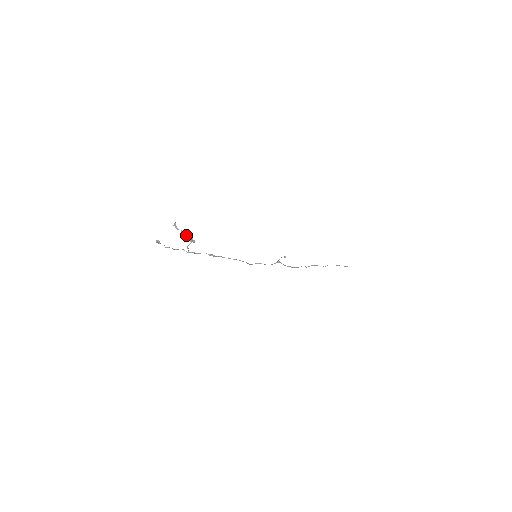
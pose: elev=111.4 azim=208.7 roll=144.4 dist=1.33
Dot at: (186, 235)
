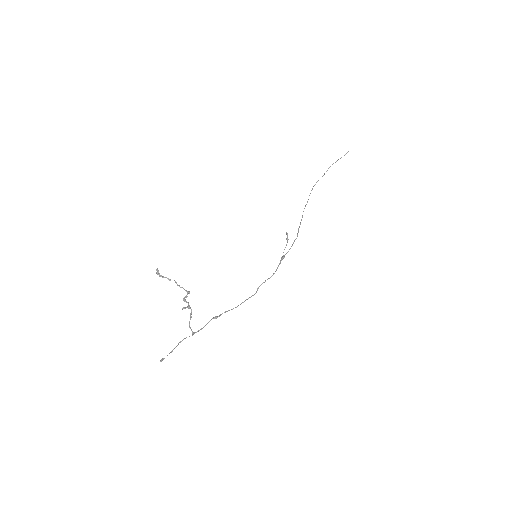
Dot at: (176, 283)
